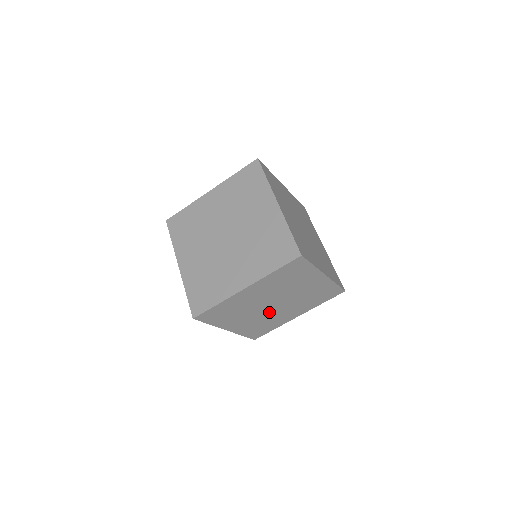
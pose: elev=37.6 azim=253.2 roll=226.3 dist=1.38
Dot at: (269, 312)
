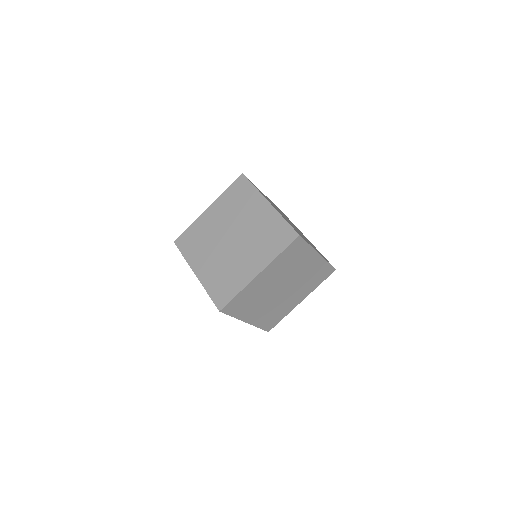
Dot at: occluded
